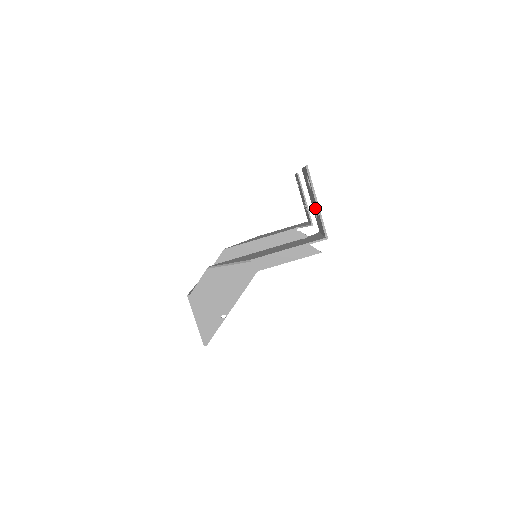
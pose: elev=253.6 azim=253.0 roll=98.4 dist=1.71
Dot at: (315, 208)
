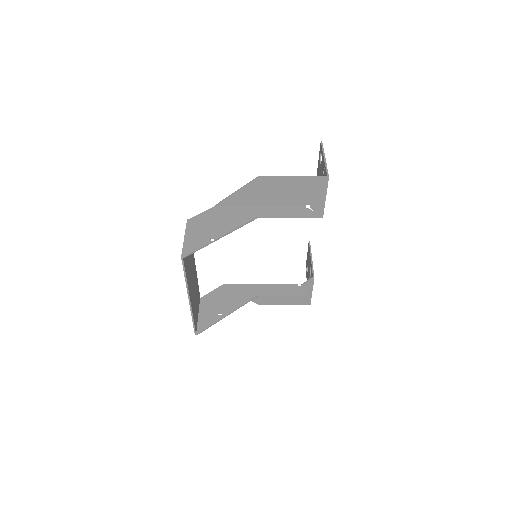
Dot at: occluded
